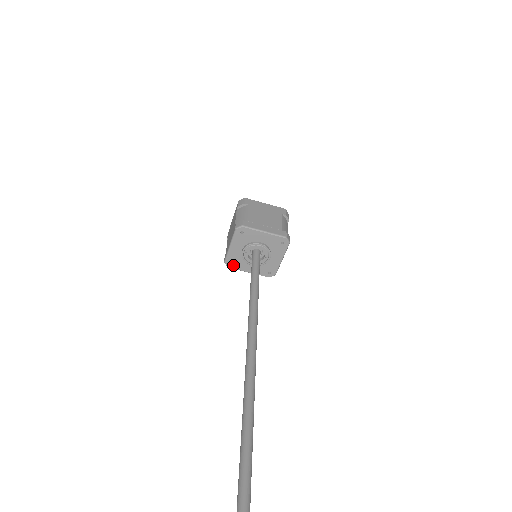
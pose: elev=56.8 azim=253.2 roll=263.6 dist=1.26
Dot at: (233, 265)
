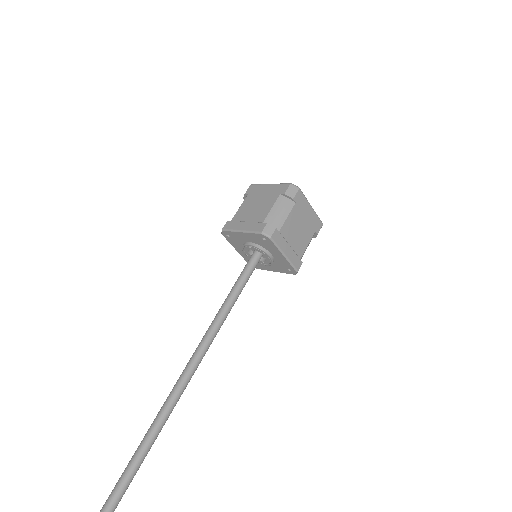
Dot at: (228, 237)
